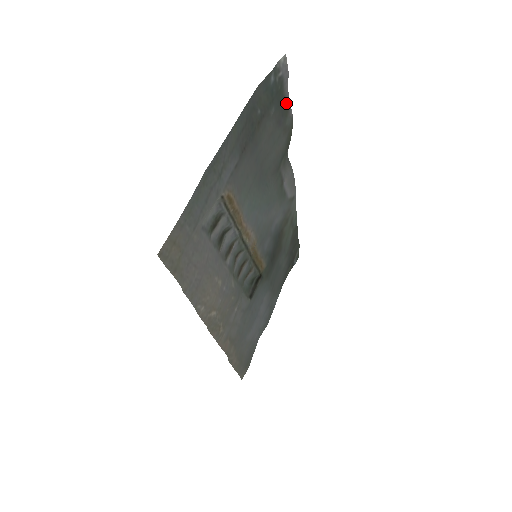
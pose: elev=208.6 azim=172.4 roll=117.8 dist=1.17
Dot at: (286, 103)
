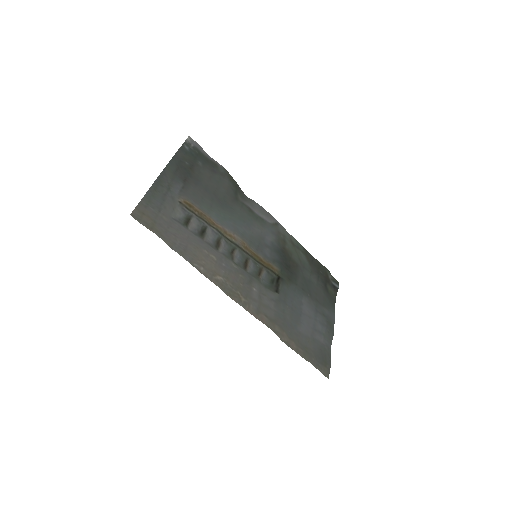
Dot at: (211, 161)
